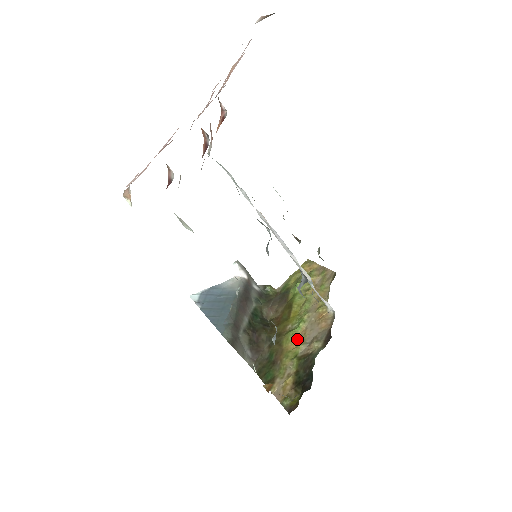
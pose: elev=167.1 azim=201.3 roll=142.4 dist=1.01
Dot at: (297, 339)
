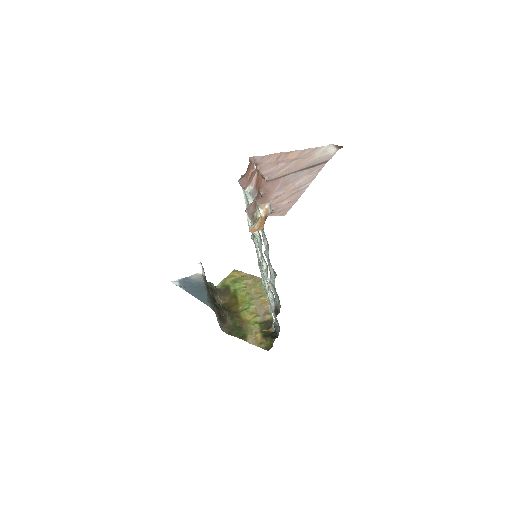
Dot at: (252, 314)
